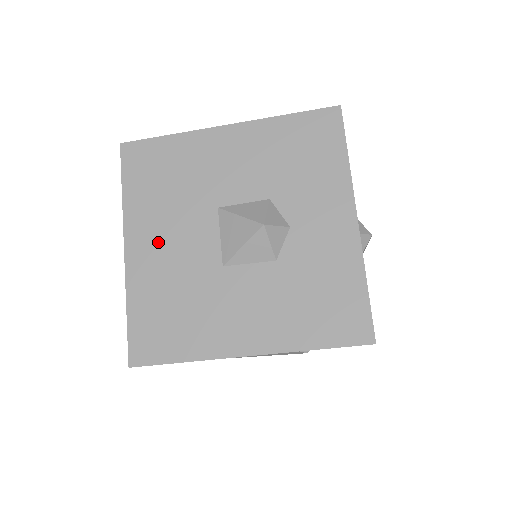
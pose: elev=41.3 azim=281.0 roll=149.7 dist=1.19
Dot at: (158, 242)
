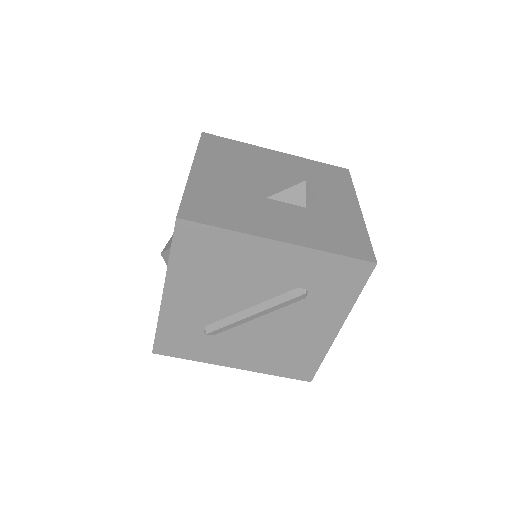
Dot at: (219, 173)
